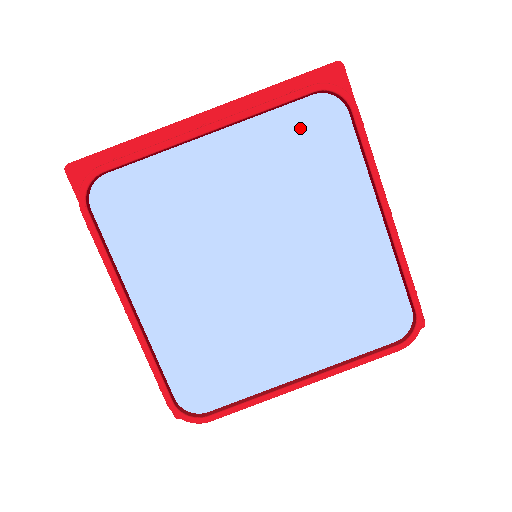
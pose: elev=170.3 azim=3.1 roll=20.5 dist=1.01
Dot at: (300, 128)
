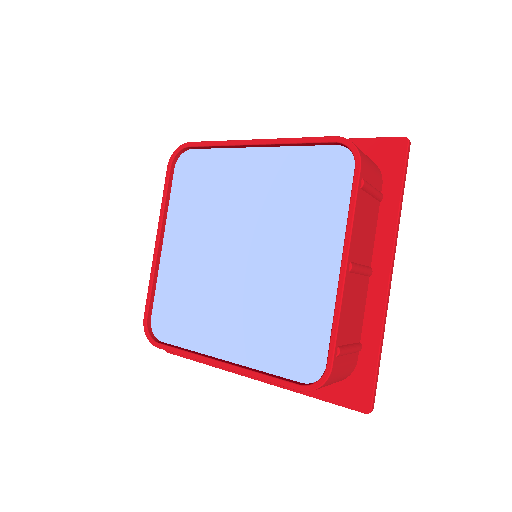
Dot at: (315, 167)
